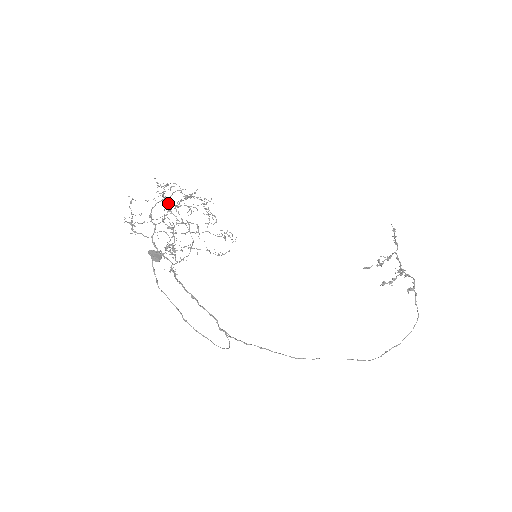
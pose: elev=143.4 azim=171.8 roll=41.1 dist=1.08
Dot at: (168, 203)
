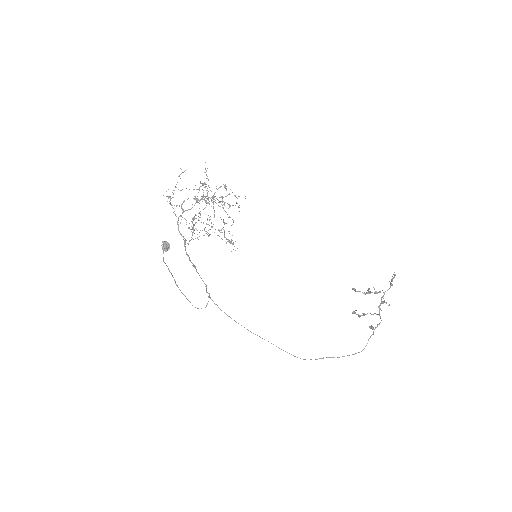
Dot at: (197, 202)
